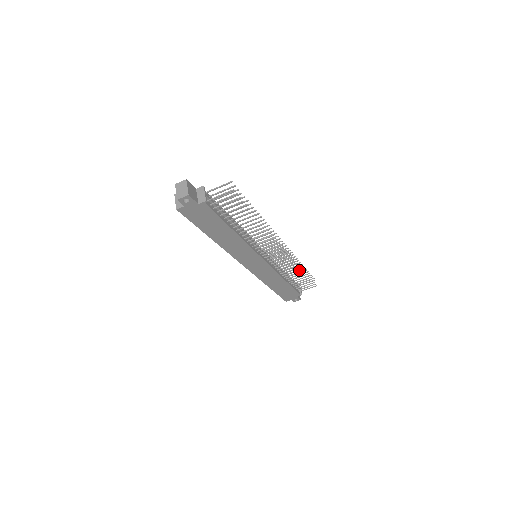
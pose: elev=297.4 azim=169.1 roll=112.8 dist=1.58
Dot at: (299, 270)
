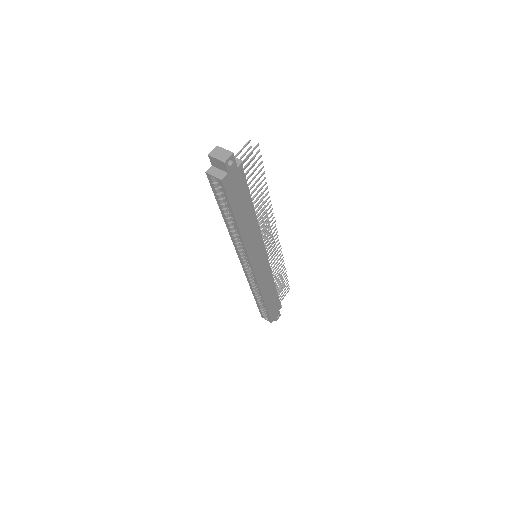
Dot at: occluded
